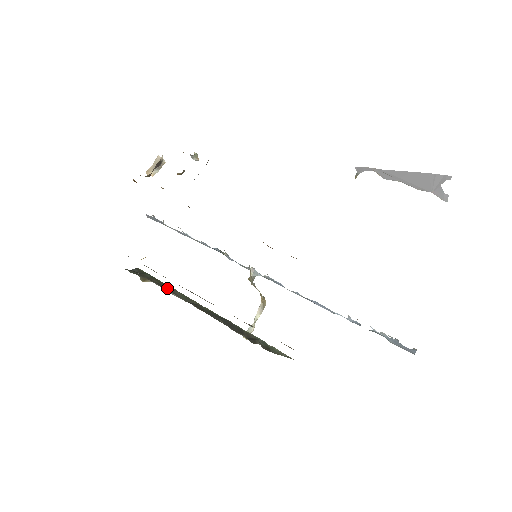
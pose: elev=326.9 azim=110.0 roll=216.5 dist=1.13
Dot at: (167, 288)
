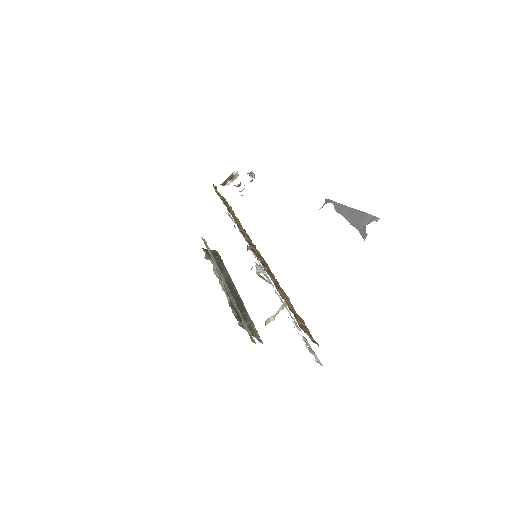
Dot at: (220, 268)
